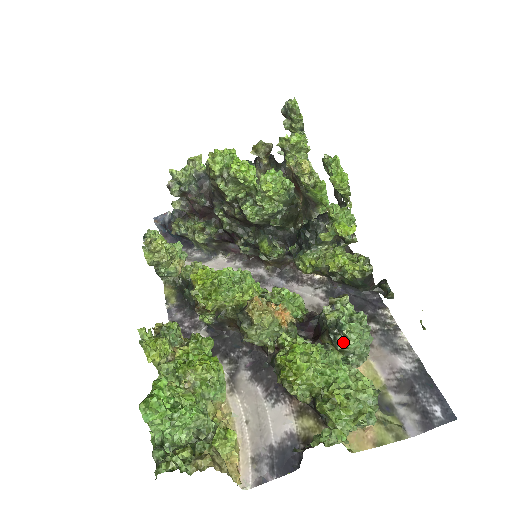
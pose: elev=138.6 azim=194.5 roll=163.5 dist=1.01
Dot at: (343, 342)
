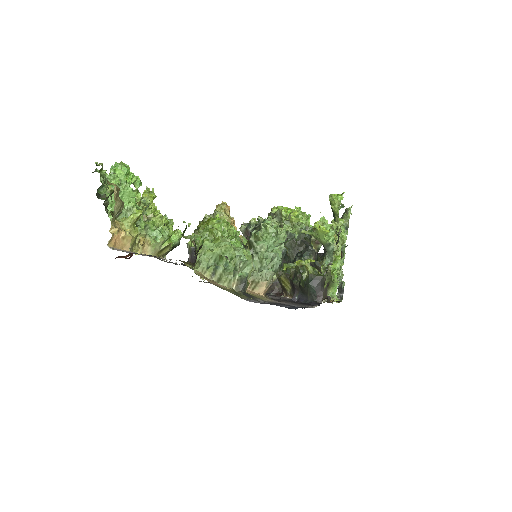
Dot at: (256, 232)
